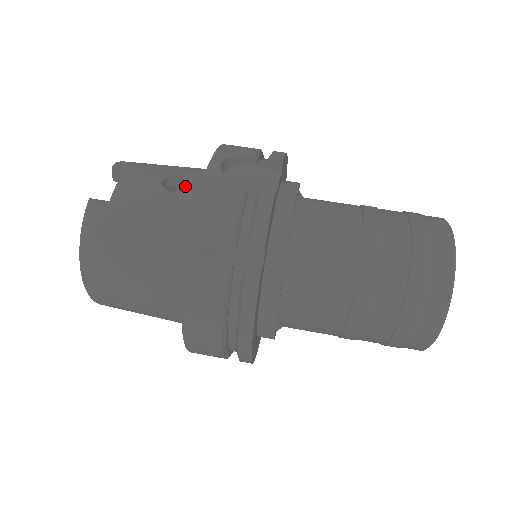
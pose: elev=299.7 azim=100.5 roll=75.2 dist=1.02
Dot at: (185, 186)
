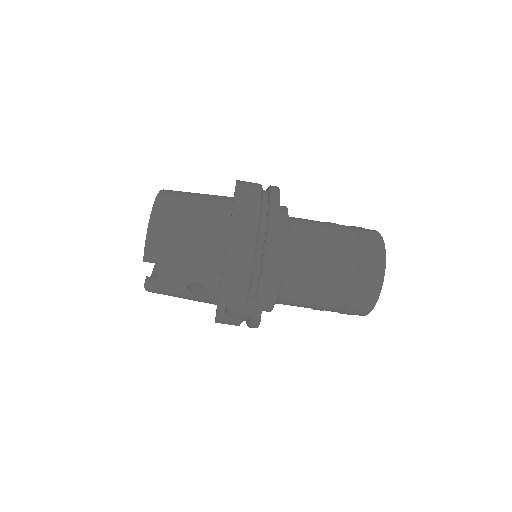
Dot at: occluded
